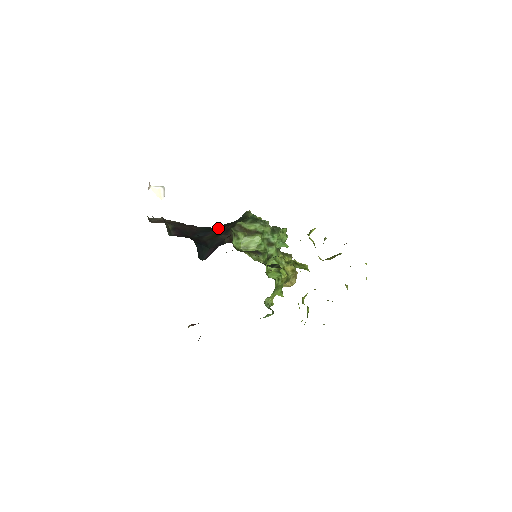
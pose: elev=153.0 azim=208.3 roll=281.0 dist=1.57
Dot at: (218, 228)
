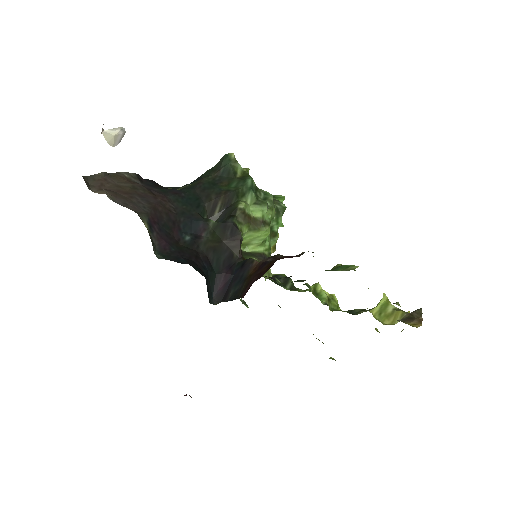
Dot at: (200, 199)
